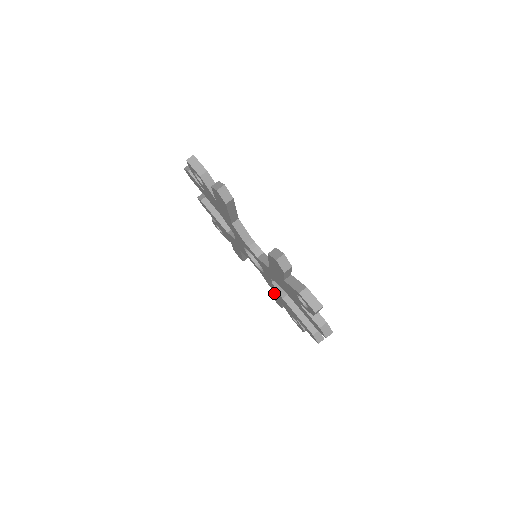
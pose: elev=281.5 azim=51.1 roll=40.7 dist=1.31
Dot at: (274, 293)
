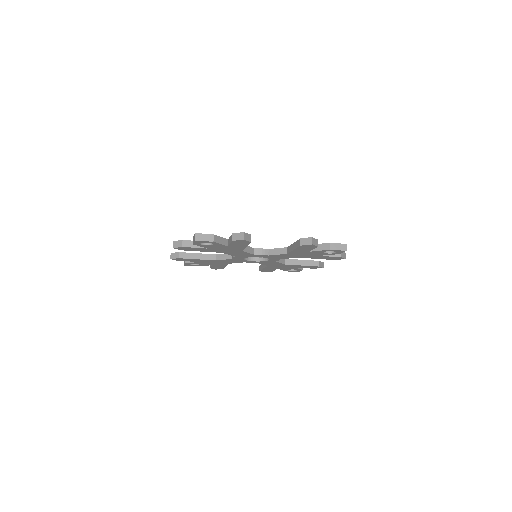
Dot at: (270, 267)
